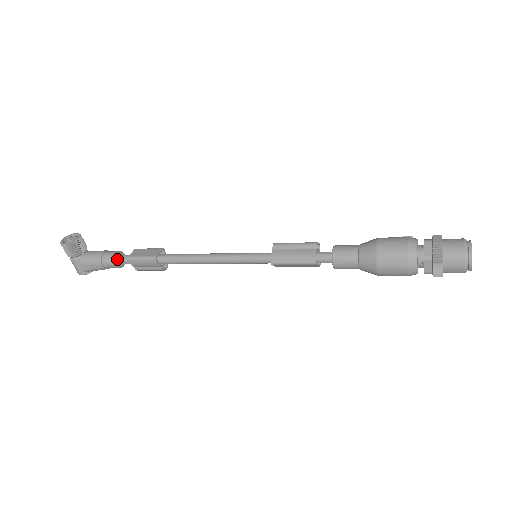
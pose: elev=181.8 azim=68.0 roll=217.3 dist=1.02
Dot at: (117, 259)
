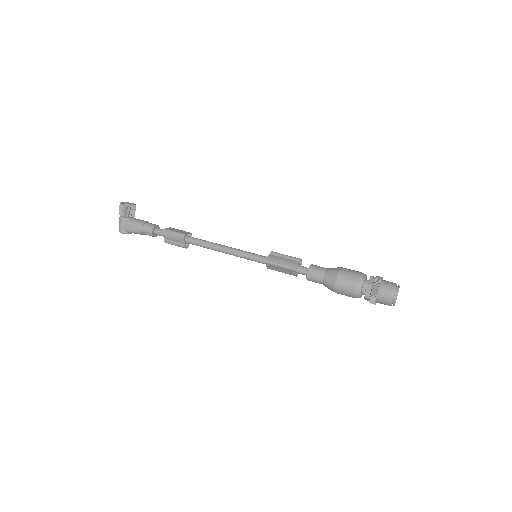
Dot at: (155, 229)
